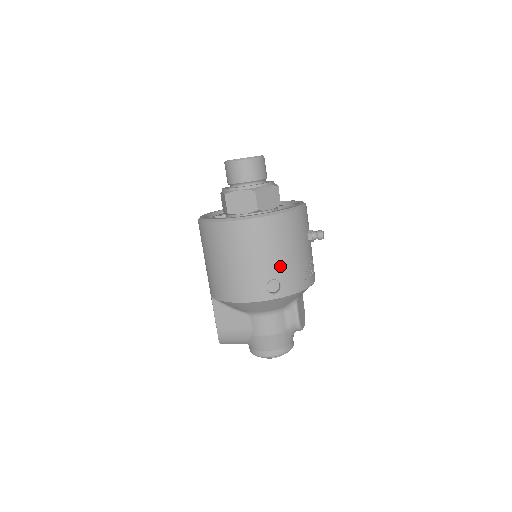
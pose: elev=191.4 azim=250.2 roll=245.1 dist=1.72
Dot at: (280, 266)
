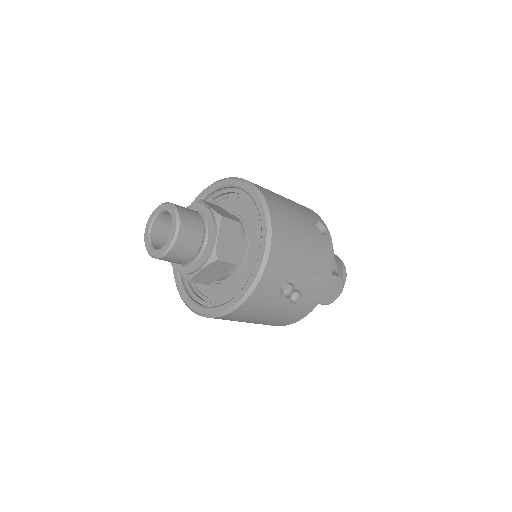
Dot at: (259, 323)
